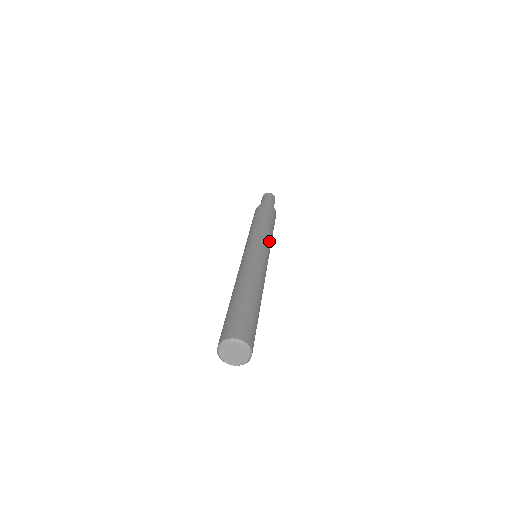
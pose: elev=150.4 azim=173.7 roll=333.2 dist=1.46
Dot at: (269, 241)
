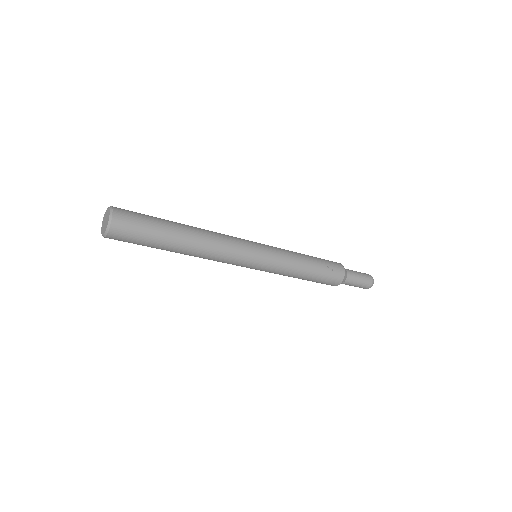
Dot at: occluded
